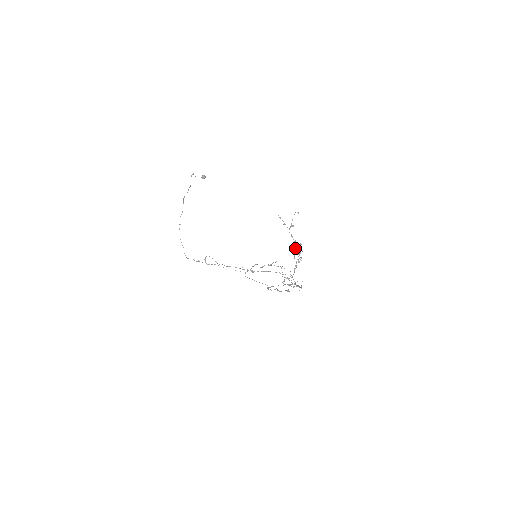
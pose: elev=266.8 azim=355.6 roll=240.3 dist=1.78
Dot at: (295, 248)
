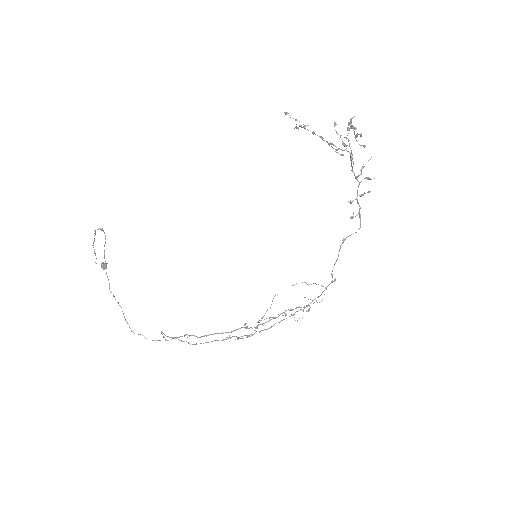
Dot at: occluded
